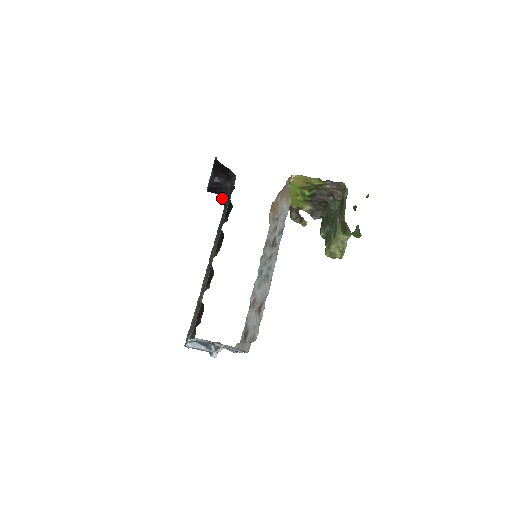
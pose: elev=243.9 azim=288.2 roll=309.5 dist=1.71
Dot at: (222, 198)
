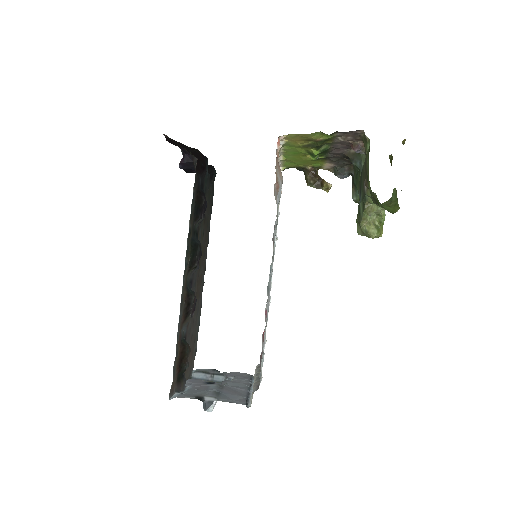
Dot at: occluded
